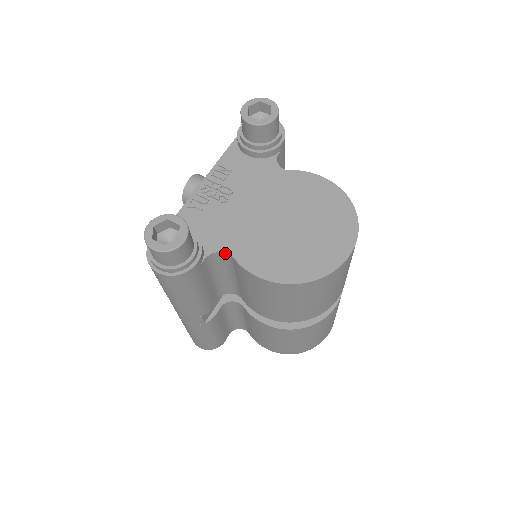
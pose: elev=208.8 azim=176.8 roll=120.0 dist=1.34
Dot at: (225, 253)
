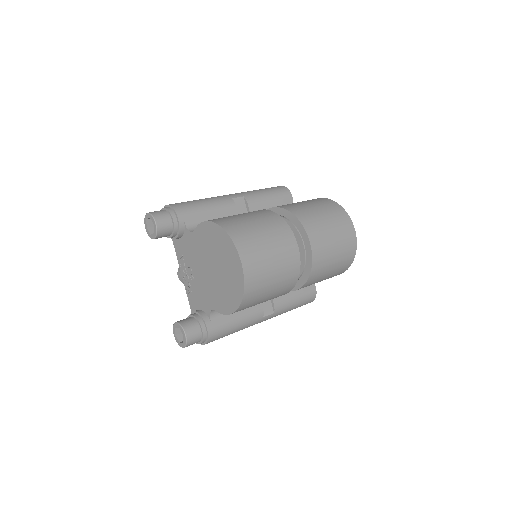
Dot at: (213, 309)
